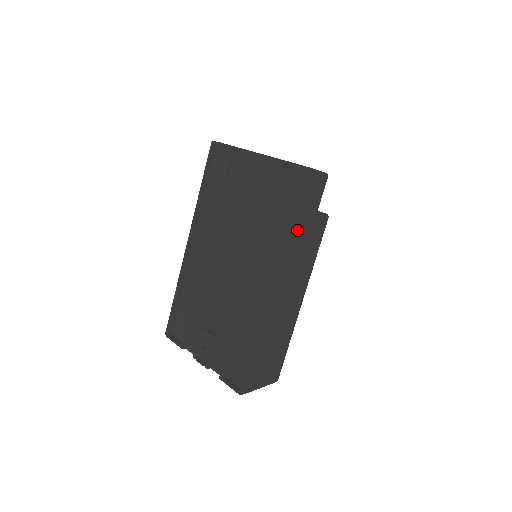
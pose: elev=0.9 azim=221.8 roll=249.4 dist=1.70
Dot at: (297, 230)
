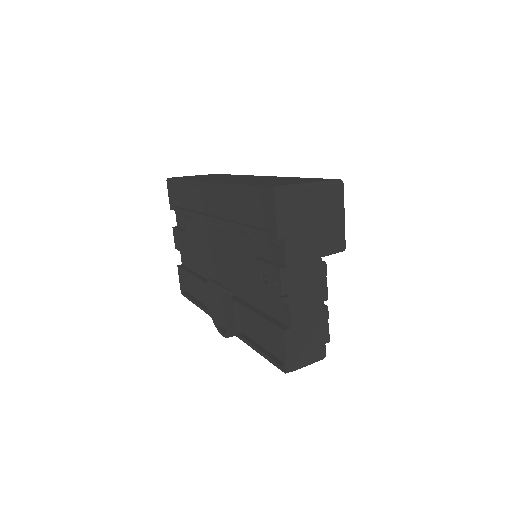
Dot at: occluded
